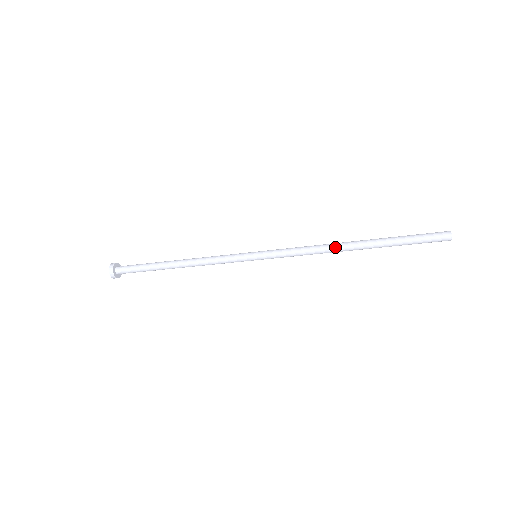
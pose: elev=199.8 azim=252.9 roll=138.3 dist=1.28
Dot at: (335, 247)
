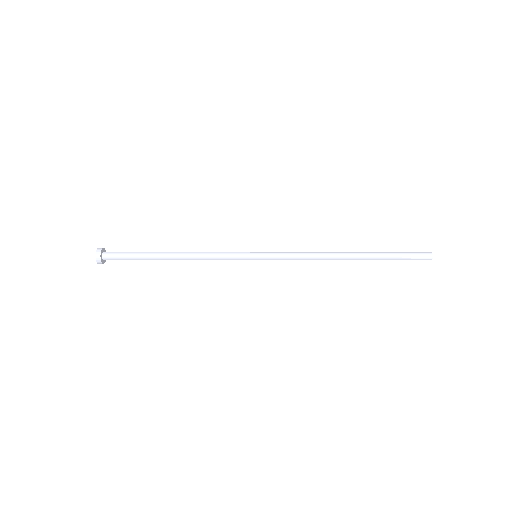
Dot at: (333, 258)
